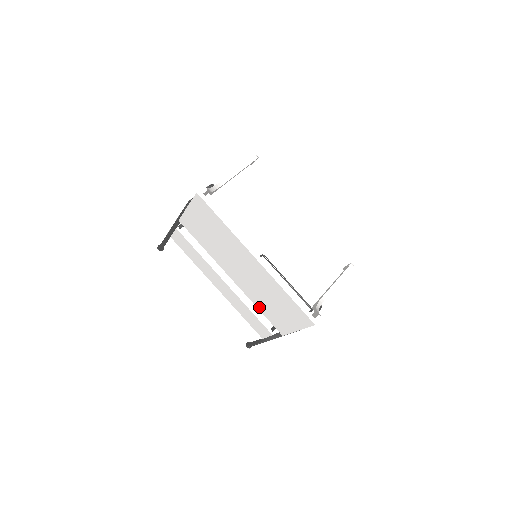
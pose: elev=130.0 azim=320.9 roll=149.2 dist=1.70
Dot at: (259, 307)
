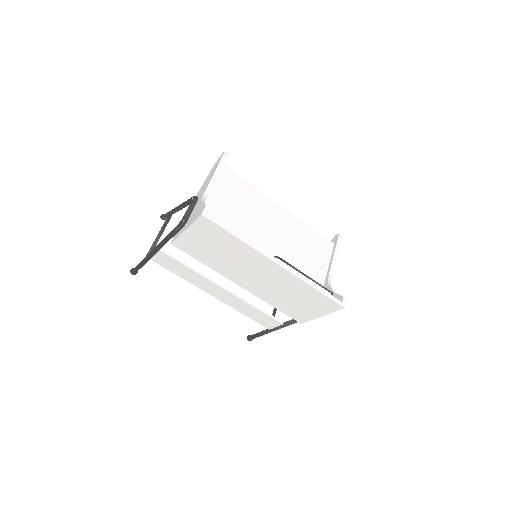
Dot at: (274, 305)
